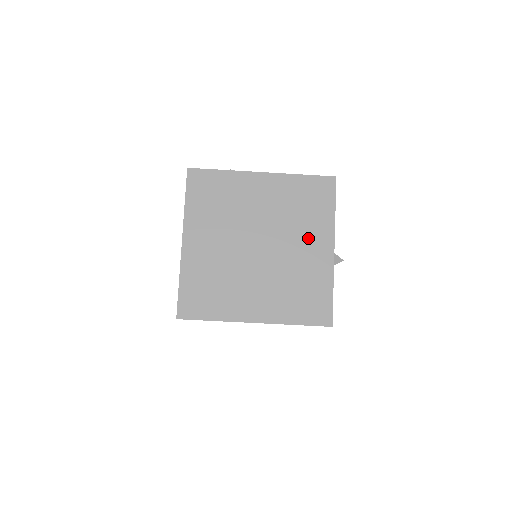
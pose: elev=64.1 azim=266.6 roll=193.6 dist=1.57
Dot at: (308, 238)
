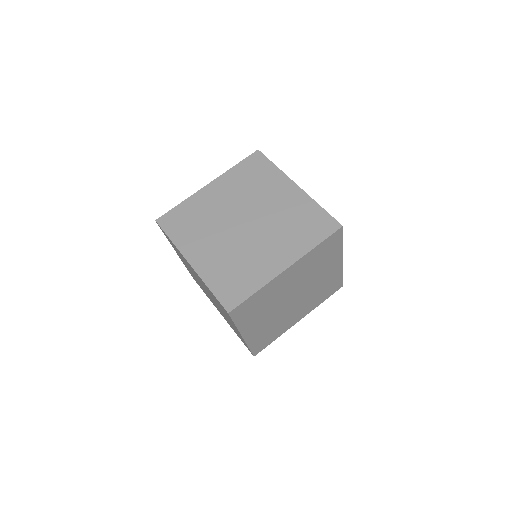
Dot at: (273, 193)
